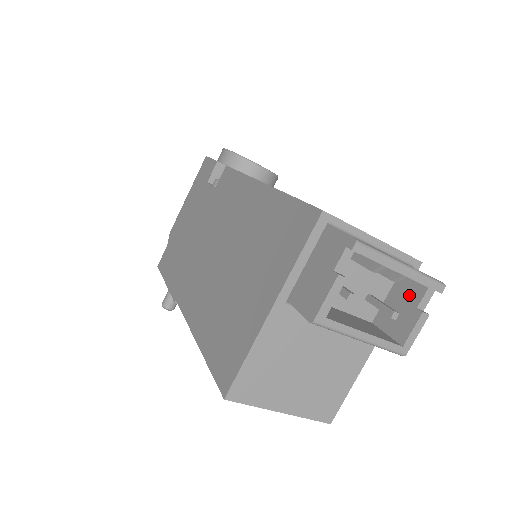
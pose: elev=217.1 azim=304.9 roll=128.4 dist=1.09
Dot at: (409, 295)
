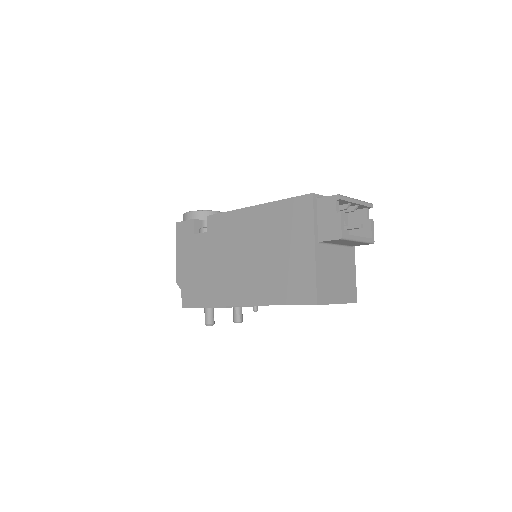
Dot at: (359, 217)
